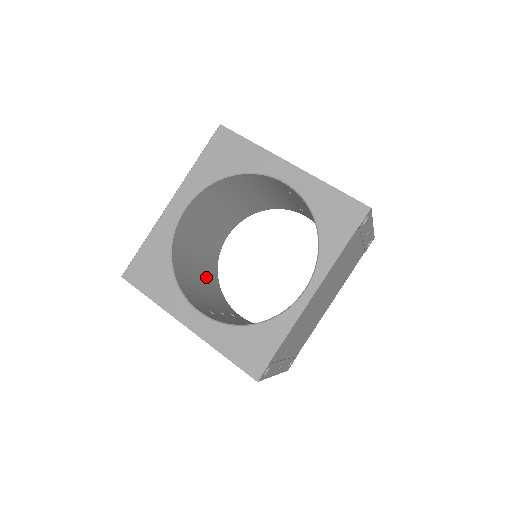
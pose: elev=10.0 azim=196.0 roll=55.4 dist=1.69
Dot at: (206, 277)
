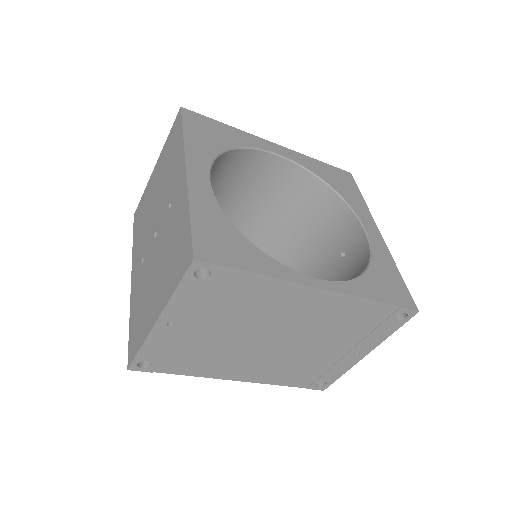
Dot at: occluded
